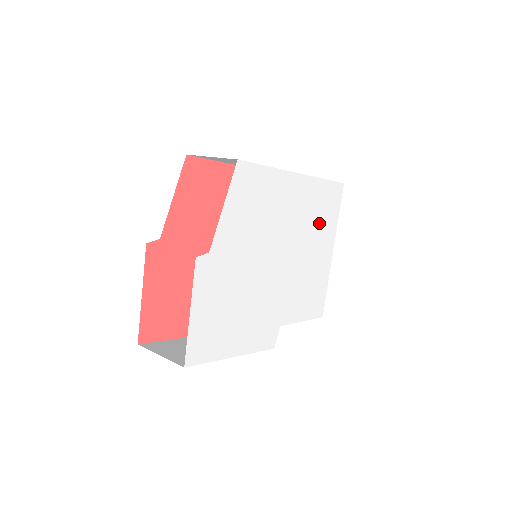
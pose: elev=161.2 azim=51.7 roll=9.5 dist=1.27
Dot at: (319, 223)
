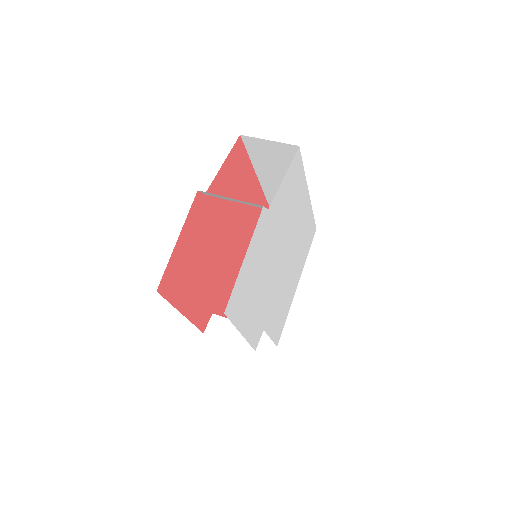
Dot at: (301, 250)
